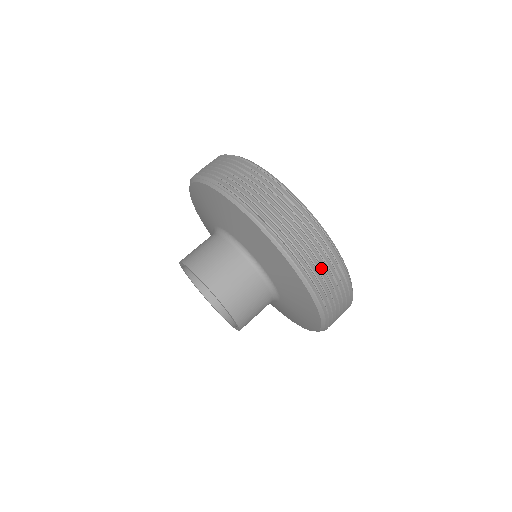
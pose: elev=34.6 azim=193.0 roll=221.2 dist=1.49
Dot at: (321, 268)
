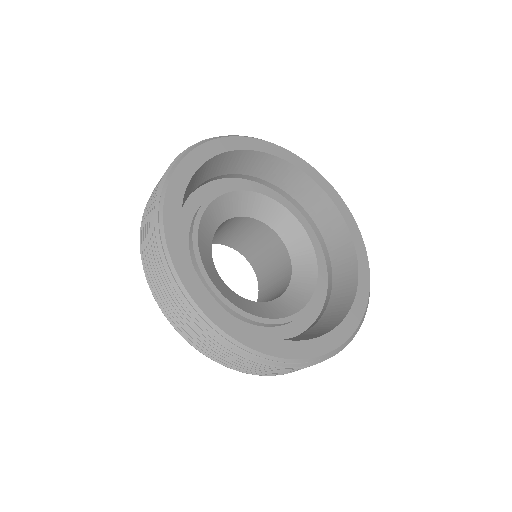
Dot at: (231, 361)
